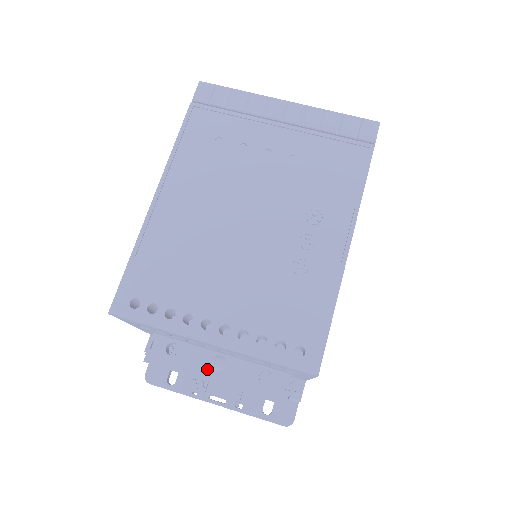
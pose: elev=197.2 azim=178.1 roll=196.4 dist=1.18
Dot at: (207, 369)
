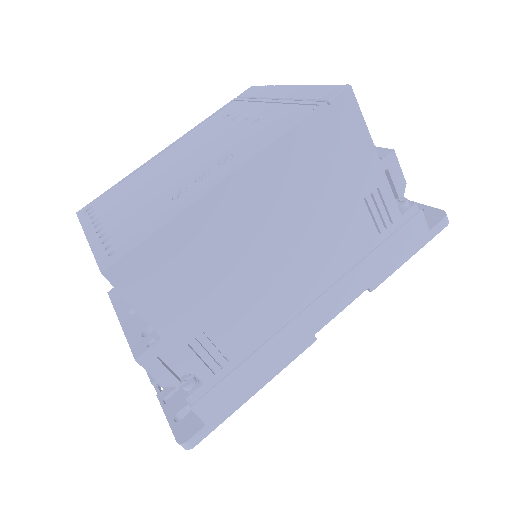
Dot at: (127, 310)
